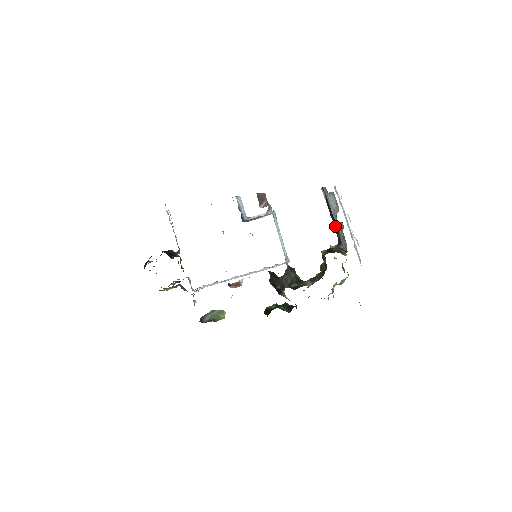
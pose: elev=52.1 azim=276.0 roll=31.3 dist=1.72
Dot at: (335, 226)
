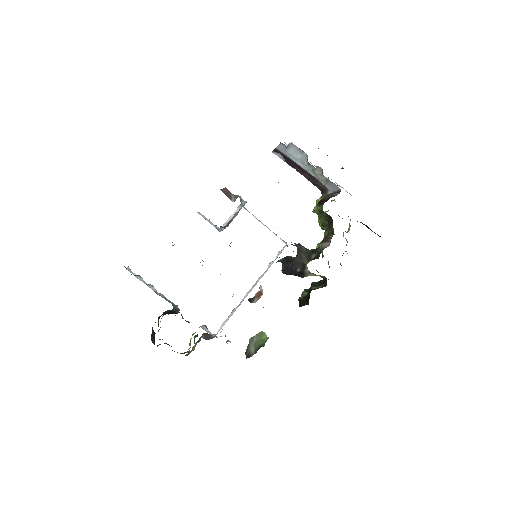
Dot at: (309, 178)
